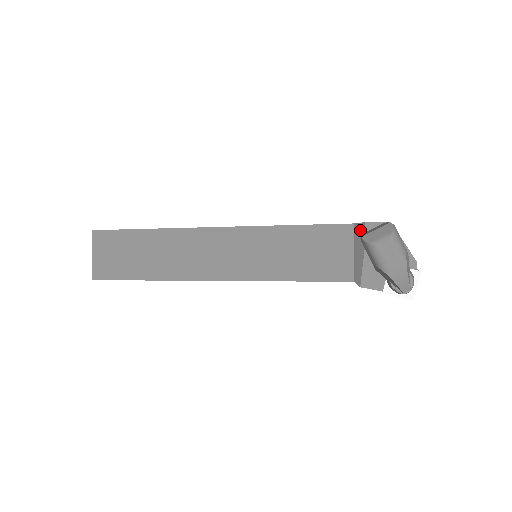
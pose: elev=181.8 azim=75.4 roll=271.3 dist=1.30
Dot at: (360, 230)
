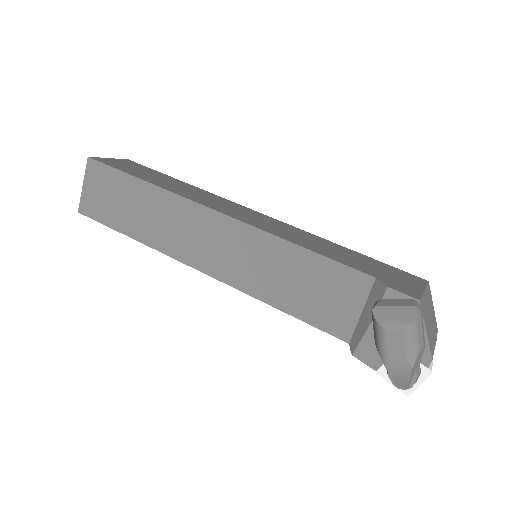
Dot at: (379, 292)
